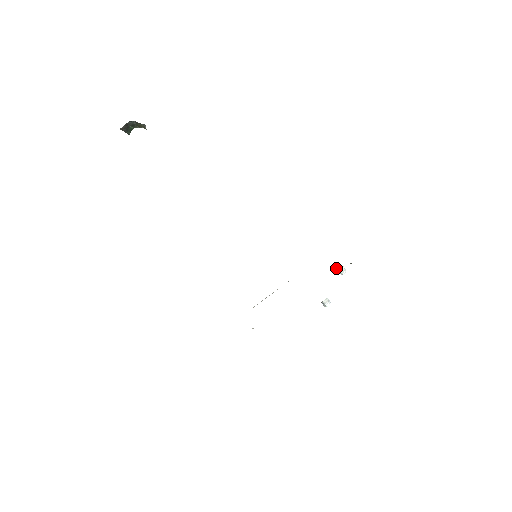
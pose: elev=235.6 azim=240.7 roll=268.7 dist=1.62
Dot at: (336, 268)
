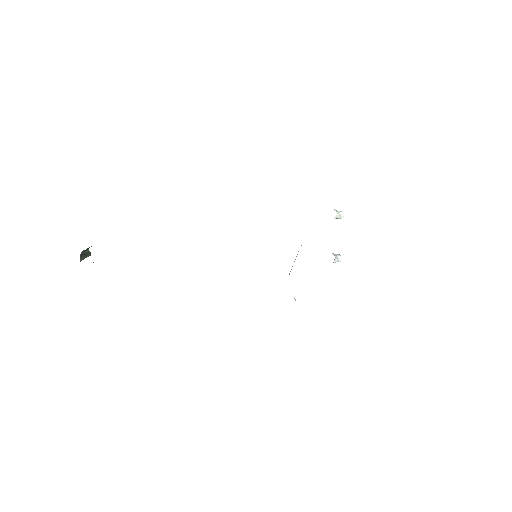
Dot at: occluded
